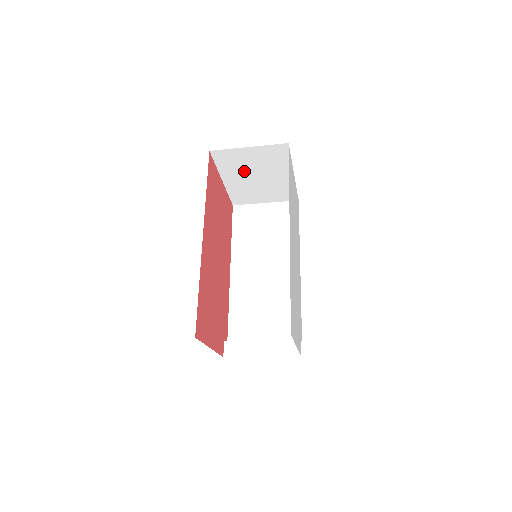
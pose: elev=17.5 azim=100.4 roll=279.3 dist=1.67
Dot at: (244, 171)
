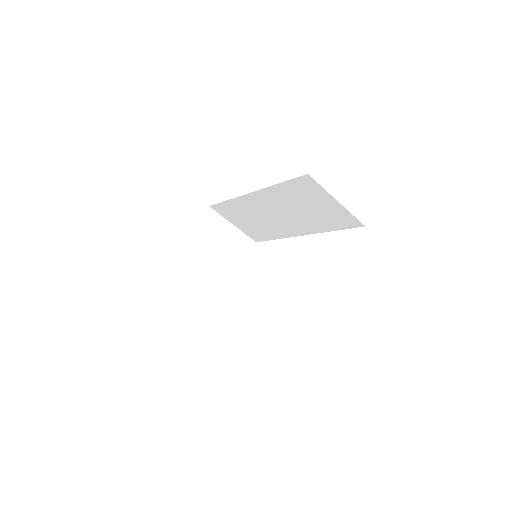
Dot at: (212, 245)
